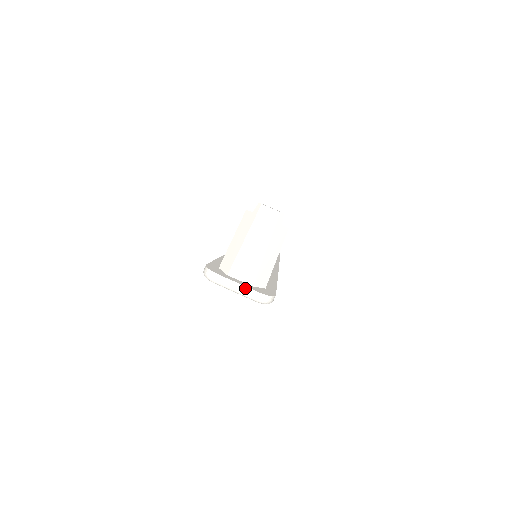
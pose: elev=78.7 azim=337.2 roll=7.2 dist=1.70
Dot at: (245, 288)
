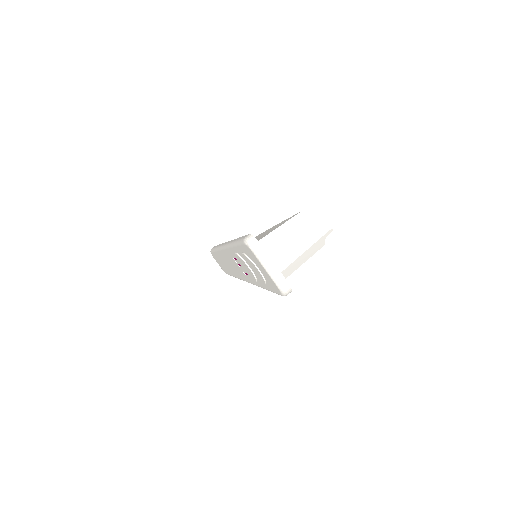
Dot at: (278, 271)
